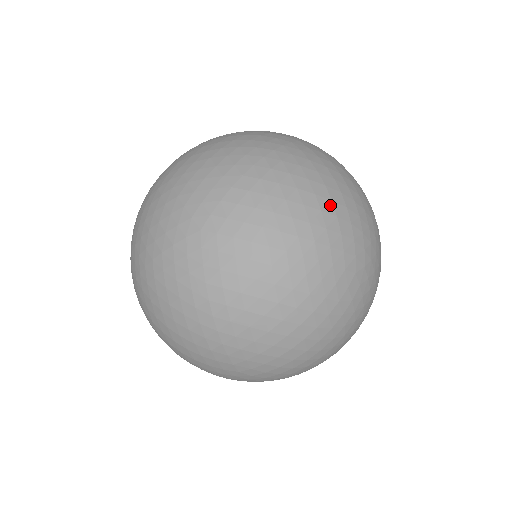
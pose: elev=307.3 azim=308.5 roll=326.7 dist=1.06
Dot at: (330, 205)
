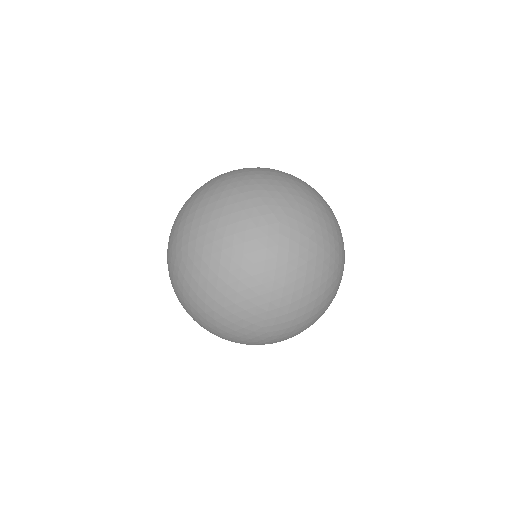
Dot at: (339, 231)
